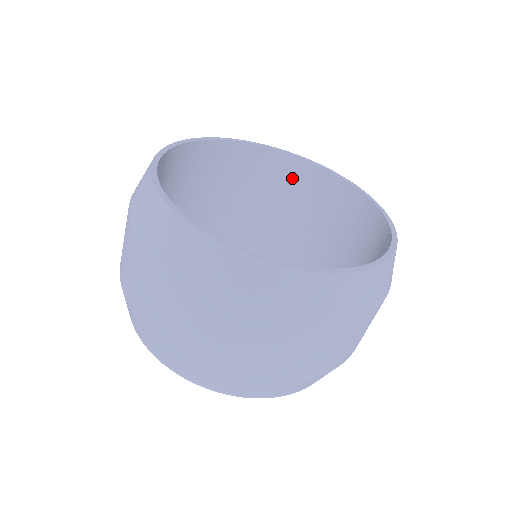
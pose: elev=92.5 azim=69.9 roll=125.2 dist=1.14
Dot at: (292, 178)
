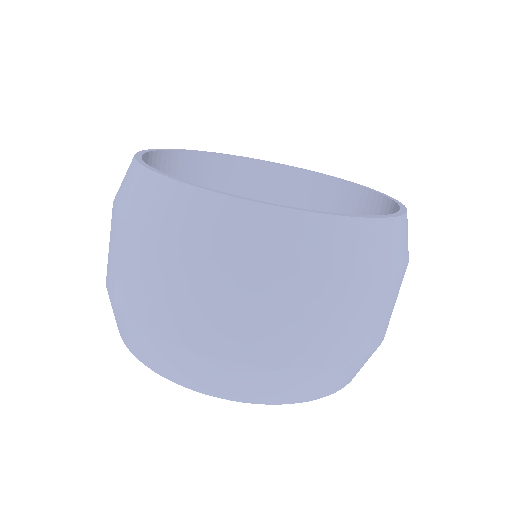
Dot at: (319, 198)
